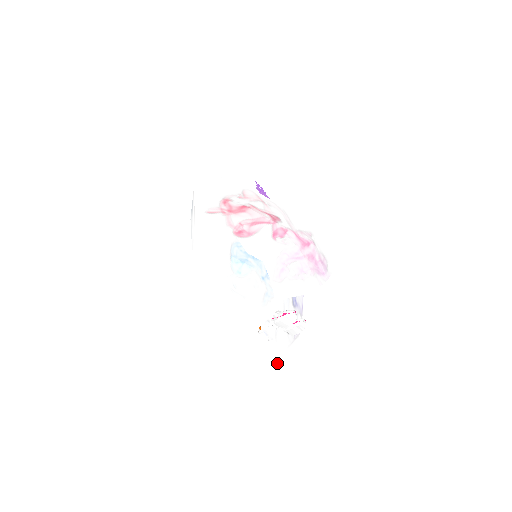
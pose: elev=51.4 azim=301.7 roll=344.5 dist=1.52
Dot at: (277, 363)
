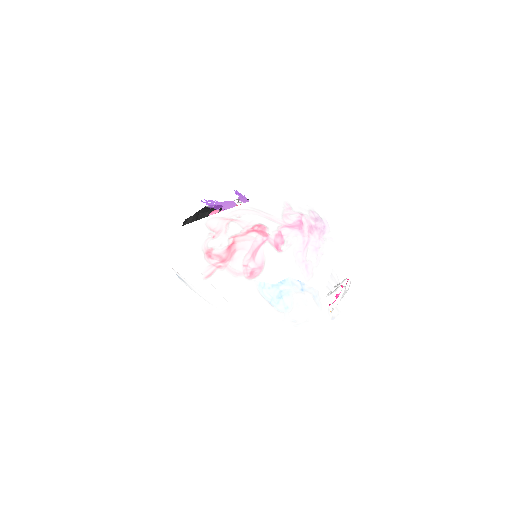
Dot at: occluded
